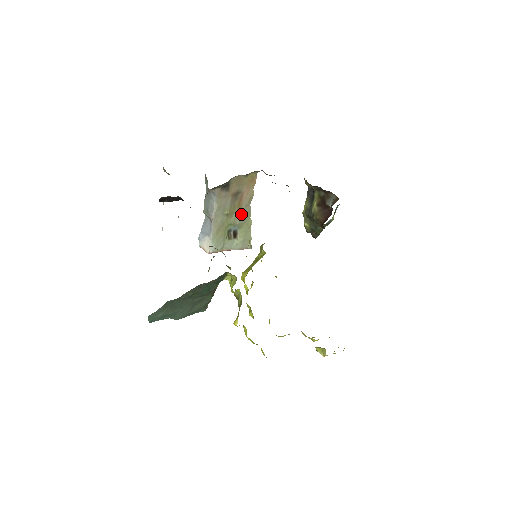
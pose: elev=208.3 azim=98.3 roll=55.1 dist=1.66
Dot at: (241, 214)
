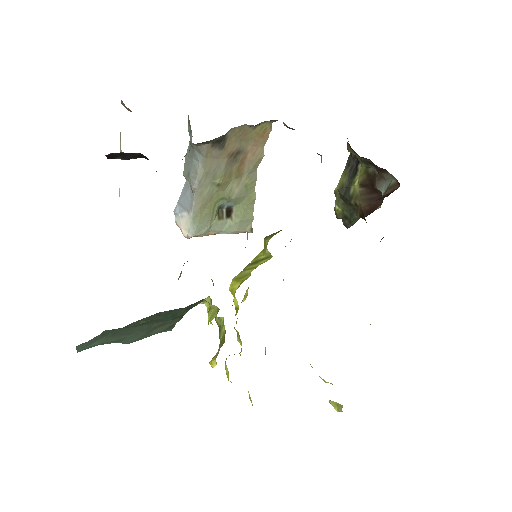
Dot at: (241, 184)
